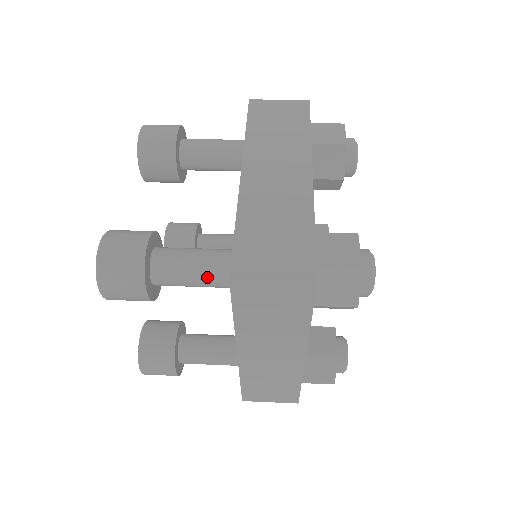
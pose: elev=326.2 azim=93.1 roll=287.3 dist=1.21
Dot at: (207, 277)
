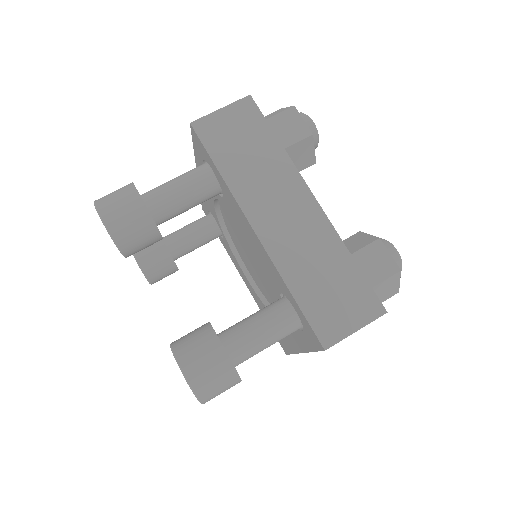
Dot at: (280, 338)
